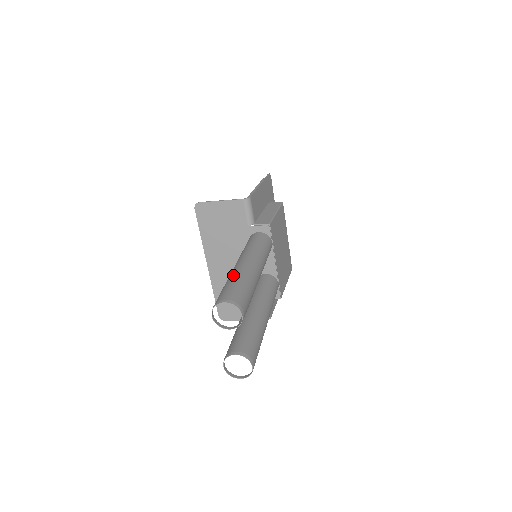
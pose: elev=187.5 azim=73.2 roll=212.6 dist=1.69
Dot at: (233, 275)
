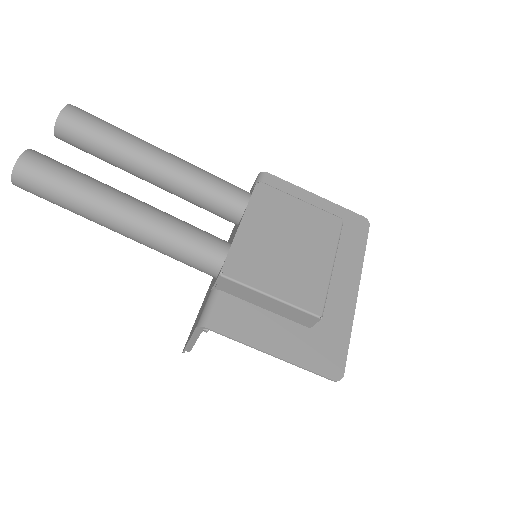
Dot at: occluded
